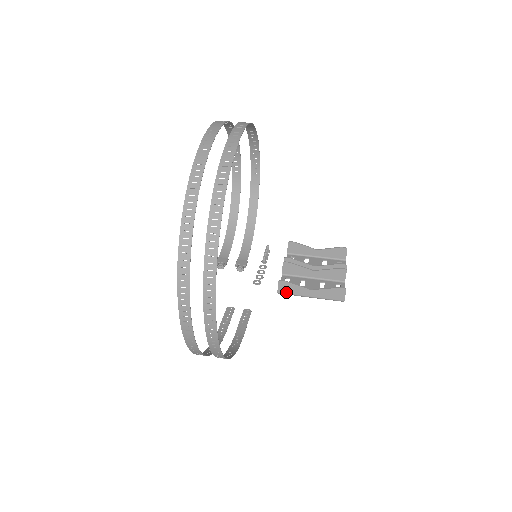
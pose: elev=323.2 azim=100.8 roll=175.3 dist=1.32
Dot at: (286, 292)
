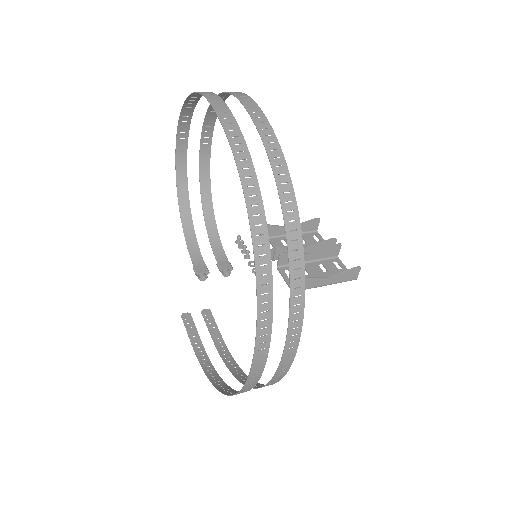
Dot at: occluded
